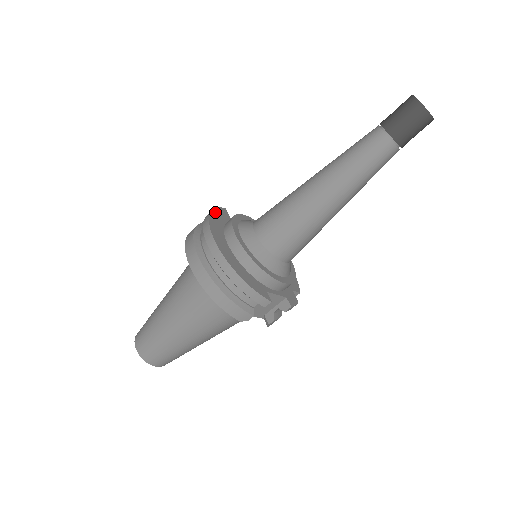
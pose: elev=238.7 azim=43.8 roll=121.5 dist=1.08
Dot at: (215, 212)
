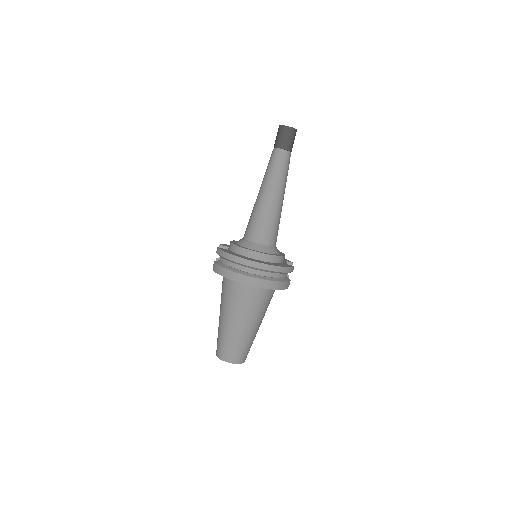
Dot at: (227, 252)
